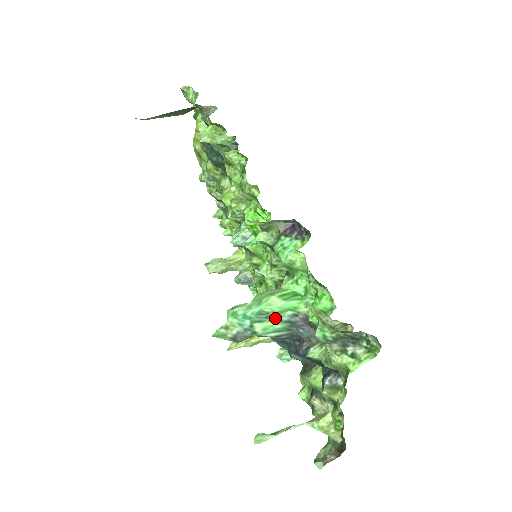
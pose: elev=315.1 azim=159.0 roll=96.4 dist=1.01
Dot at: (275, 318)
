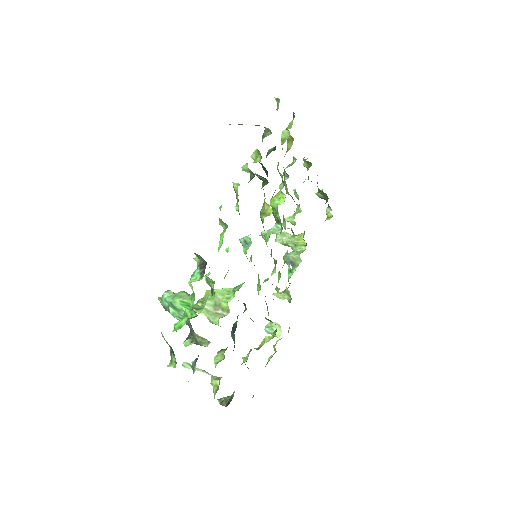
Dot at: (178, 311)
